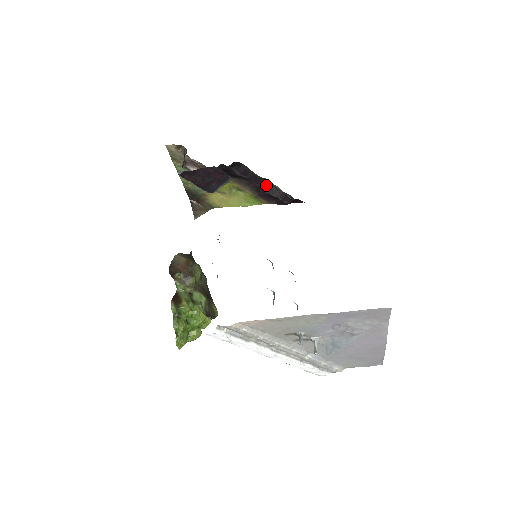
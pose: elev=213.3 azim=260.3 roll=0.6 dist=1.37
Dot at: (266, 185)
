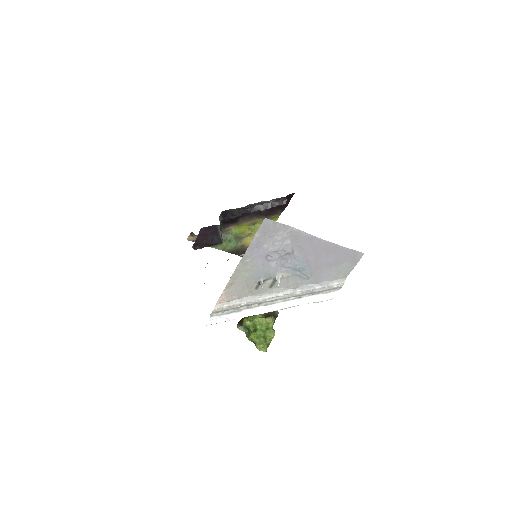
Dot at: (257, 207)
